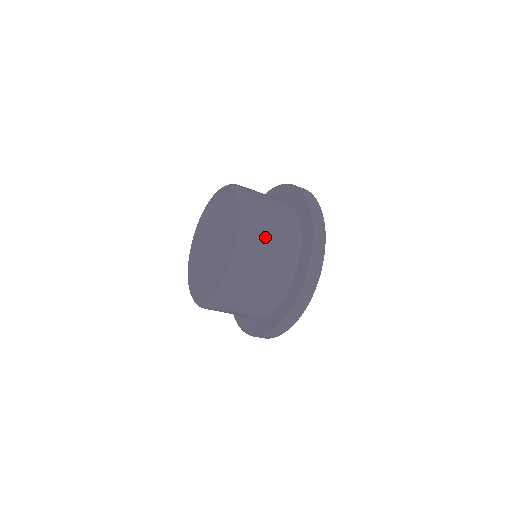
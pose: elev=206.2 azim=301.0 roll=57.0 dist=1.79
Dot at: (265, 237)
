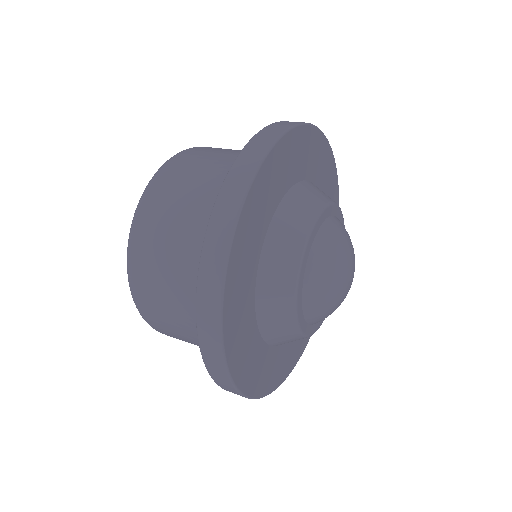
Dot at: (168, 206)
